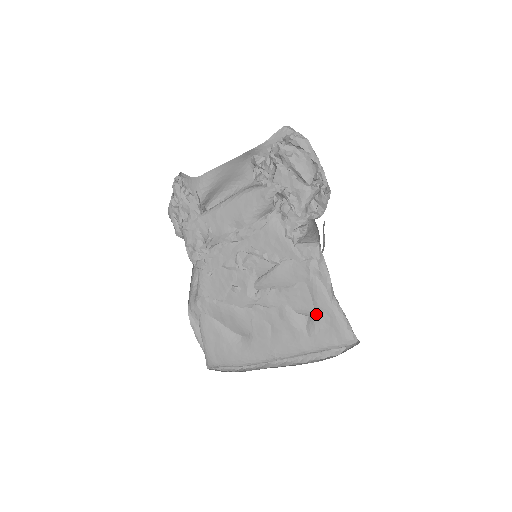
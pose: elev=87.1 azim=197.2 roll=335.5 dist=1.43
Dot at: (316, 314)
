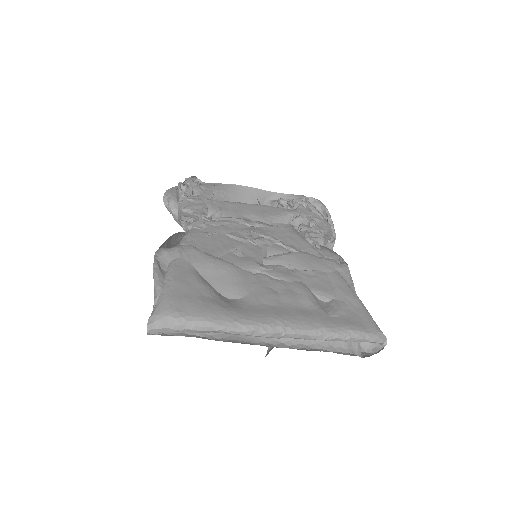
Dot at: (338, 299)
